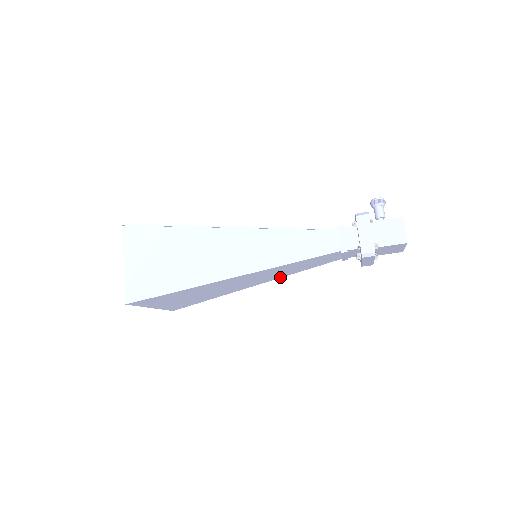
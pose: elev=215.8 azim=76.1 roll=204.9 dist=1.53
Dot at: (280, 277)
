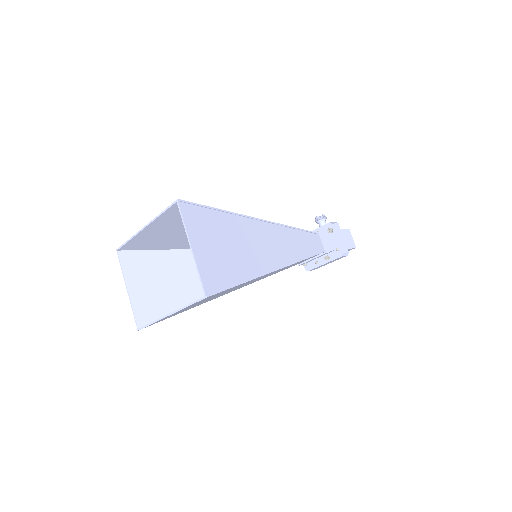
Dot at: occluded
